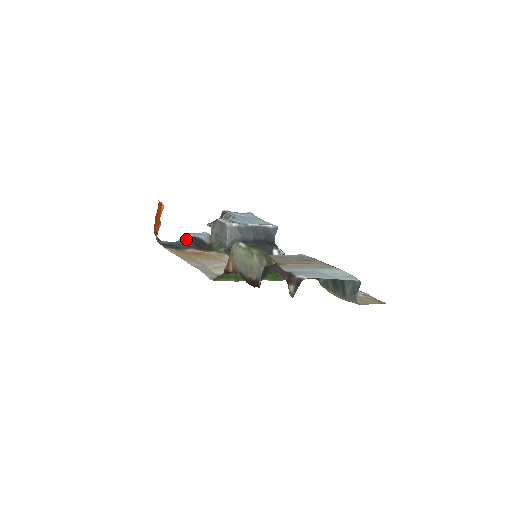
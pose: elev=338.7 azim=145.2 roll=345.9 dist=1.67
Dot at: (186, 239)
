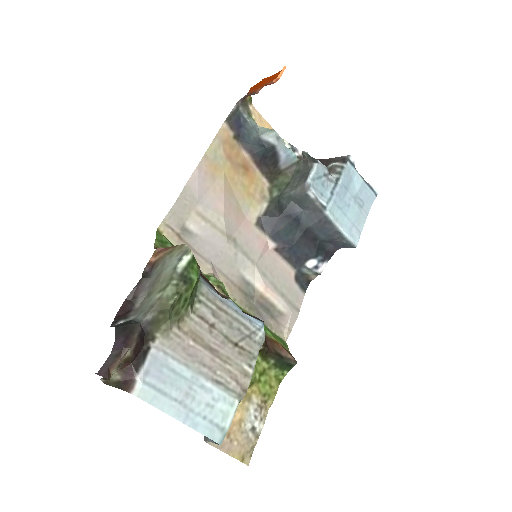
Dot at: (264, 138)
